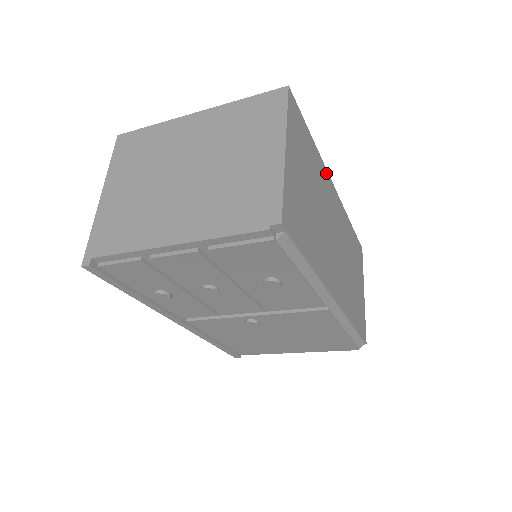
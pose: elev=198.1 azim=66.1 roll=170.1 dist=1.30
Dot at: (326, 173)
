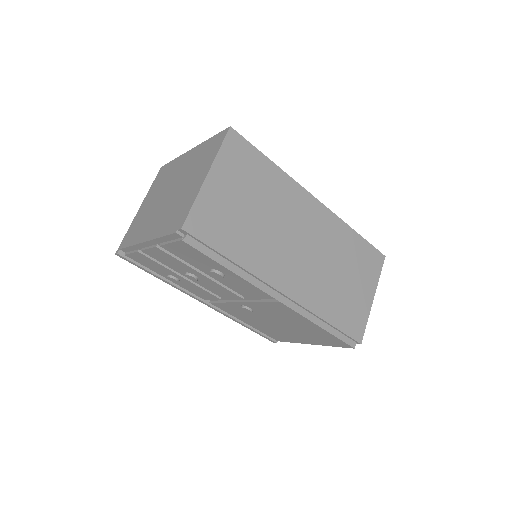
Dot at: (299, 189)
